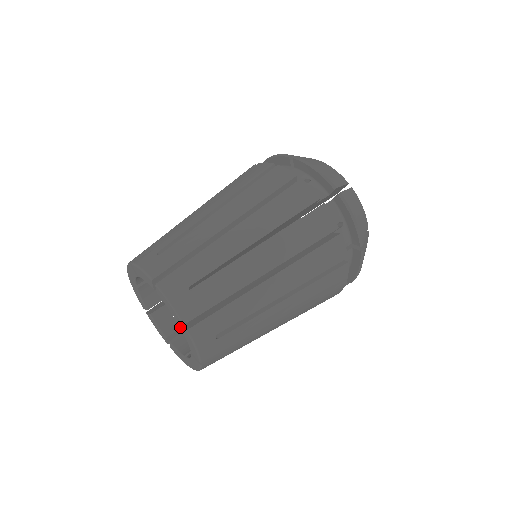
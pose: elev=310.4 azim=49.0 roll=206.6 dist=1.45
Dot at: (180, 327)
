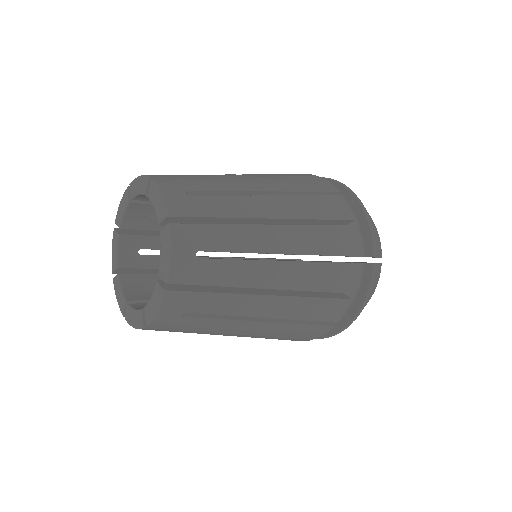
Dot at: occluded
